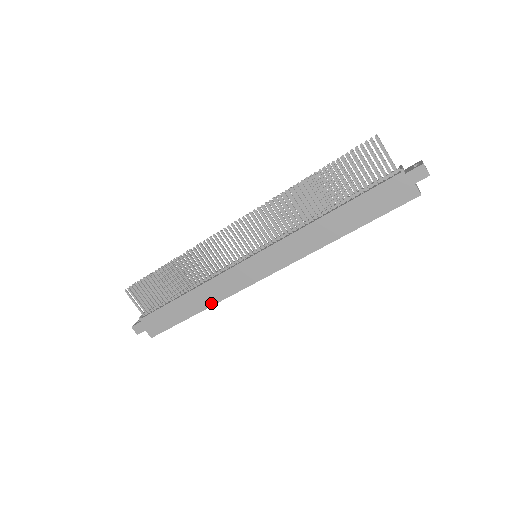
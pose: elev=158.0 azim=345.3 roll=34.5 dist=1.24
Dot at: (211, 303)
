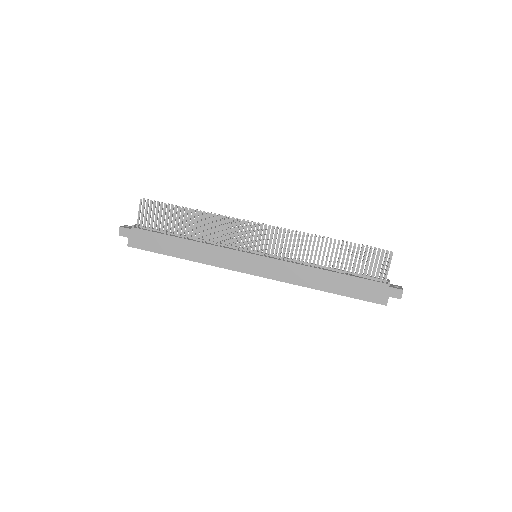
Dot at: (197, 260)
